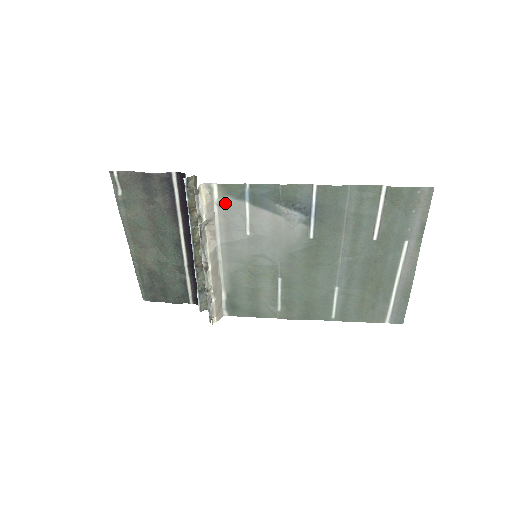
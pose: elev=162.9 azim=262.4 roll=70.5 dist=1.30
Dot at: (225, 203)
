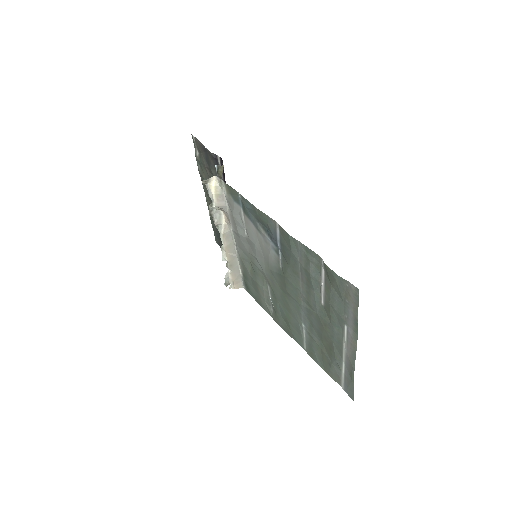
Dot at: (230, 200)
